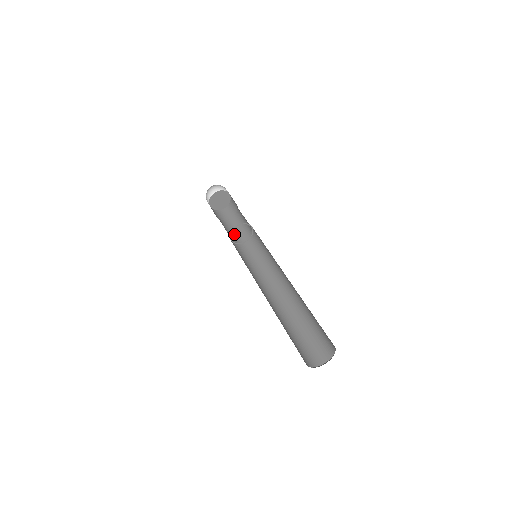
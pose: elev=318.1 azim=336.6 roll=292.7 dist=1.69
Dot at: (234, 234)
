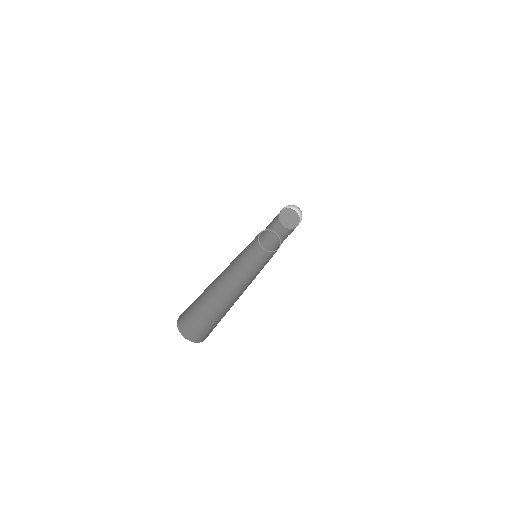
Dot at: occluded
